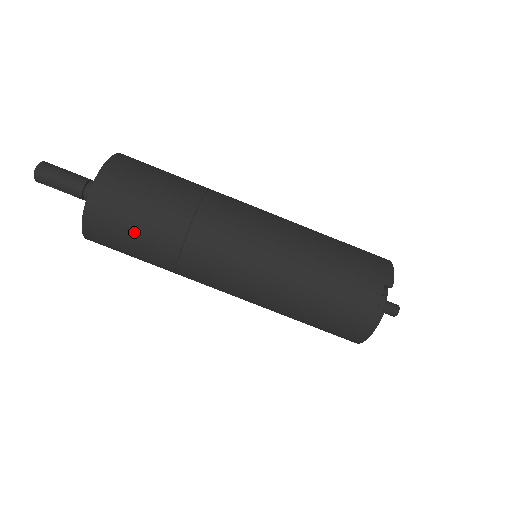
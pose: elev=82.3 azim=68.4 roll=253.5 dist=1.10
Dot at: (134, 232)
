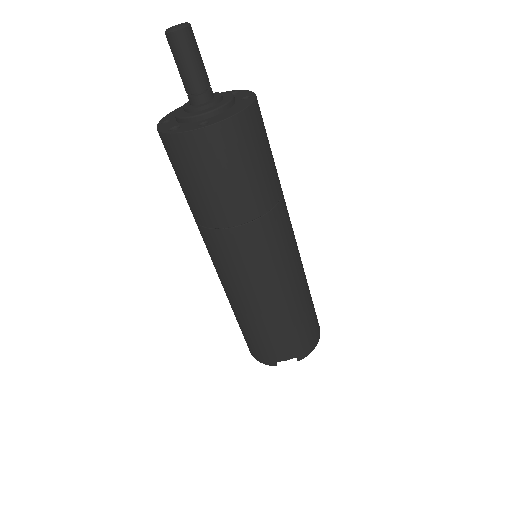
Dot at: (194, 186)
